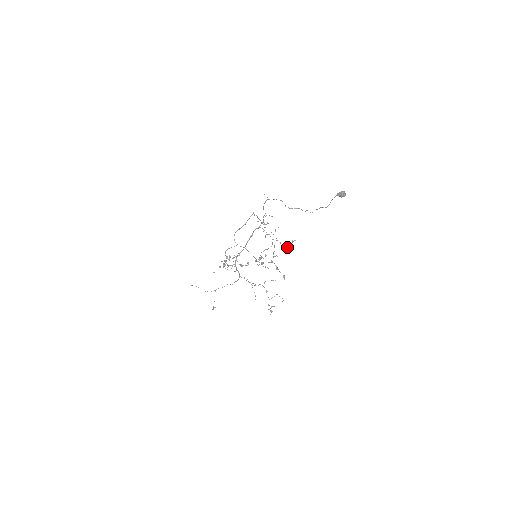
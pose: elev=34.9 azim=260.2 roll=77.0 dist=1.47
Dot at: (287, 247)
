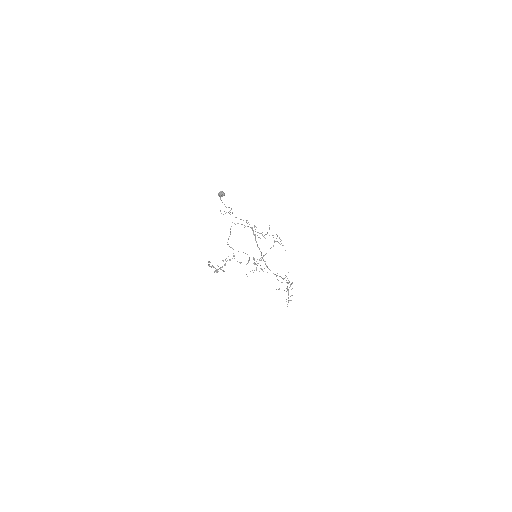
Dot at: (280, 241)
